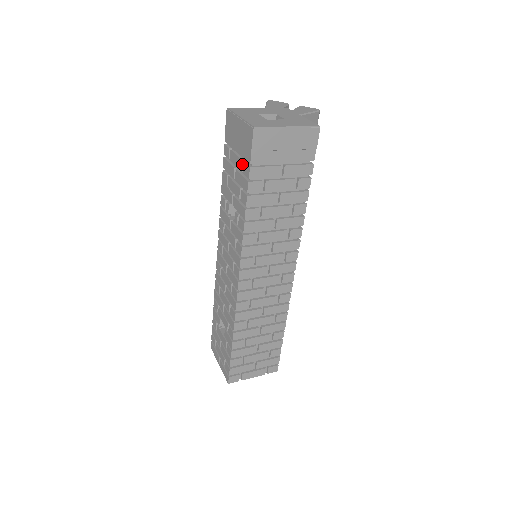
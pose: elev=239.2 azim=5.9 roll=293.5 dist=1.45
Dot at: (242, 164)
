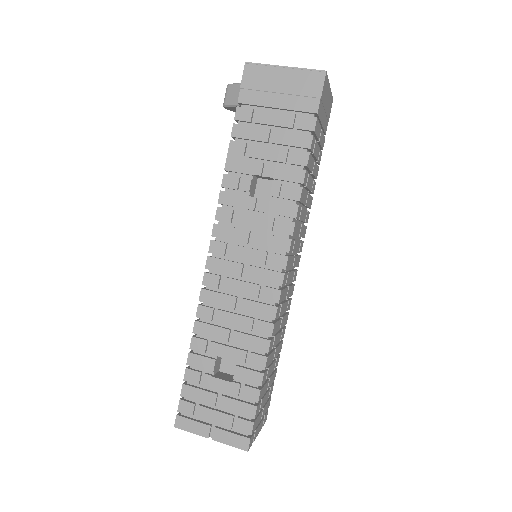
Dot at: (294, 118)
